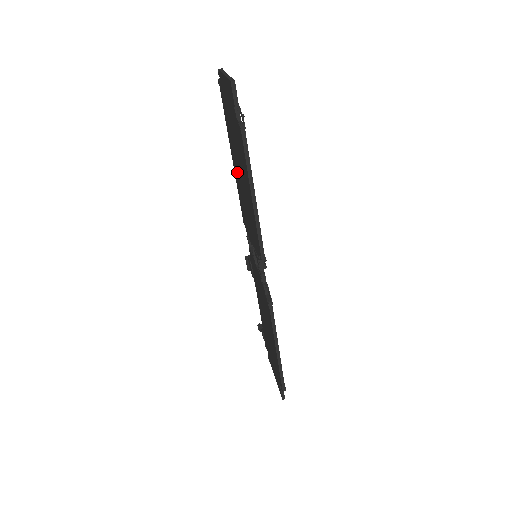
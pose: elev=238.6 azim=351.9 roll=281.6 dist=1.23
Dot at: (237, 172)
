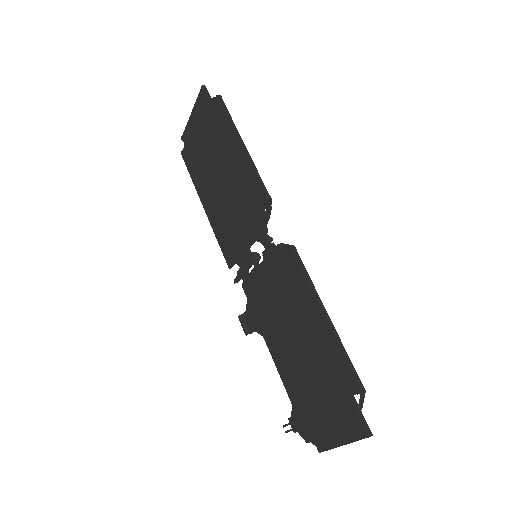
Dot at: (214, 197)
